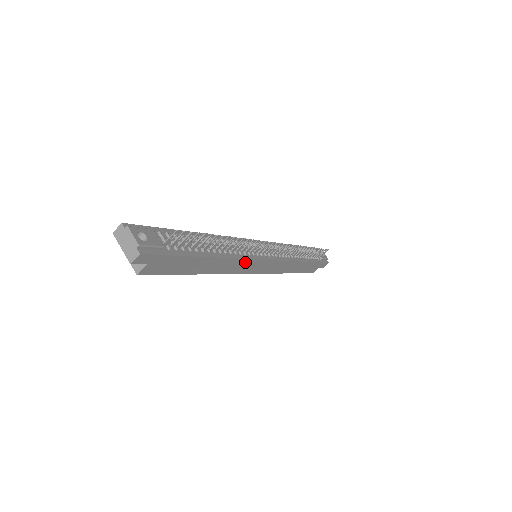
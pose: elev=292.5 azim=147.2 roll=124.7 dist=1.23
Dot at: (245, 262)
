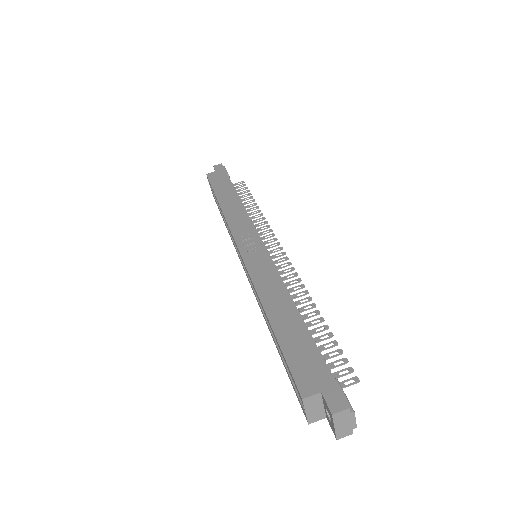
Dot at: occluded
